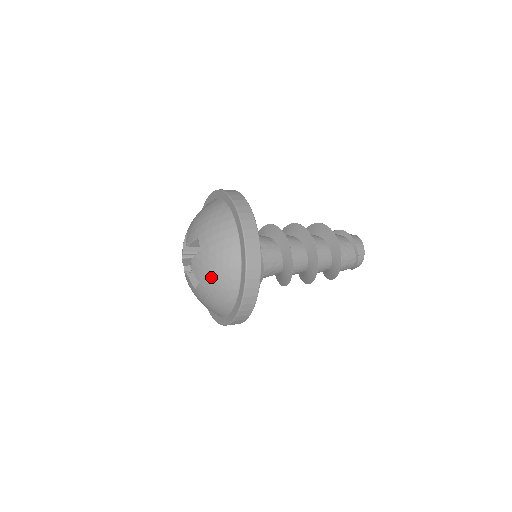
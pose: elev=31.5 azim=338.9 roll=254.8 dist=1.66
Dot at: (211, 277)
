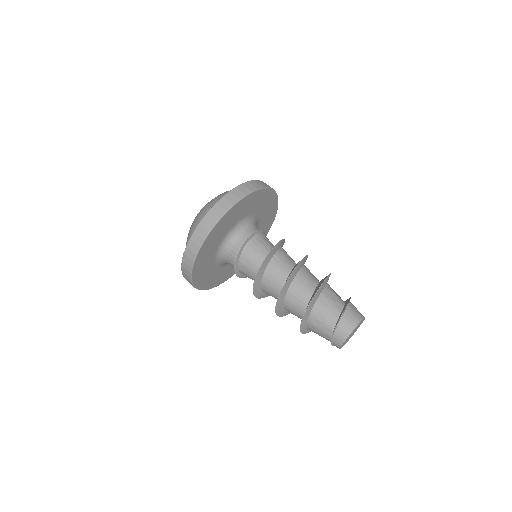
Dot at: occluded
